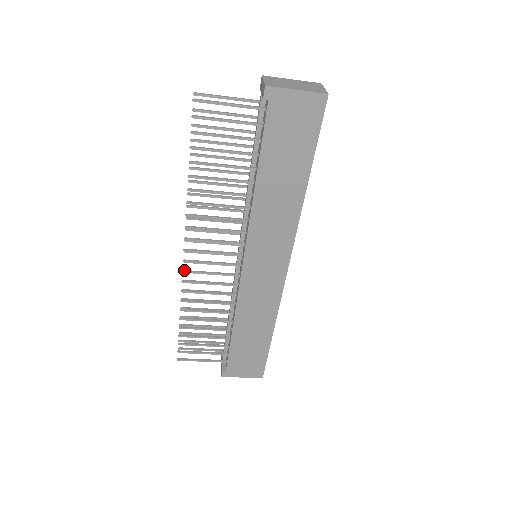
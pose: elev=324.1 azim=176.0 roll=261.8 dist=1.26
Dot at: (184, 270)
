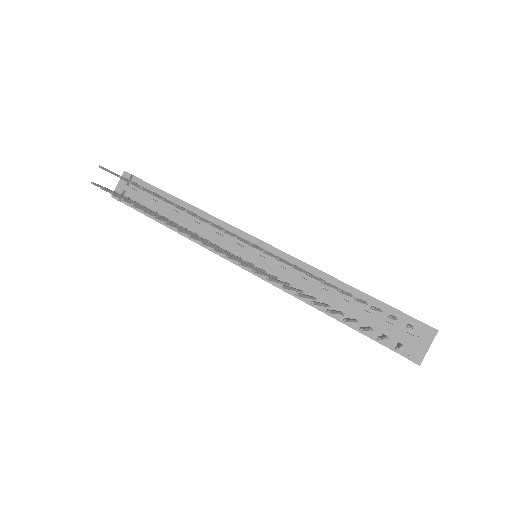
Dot at: (203, 243)
